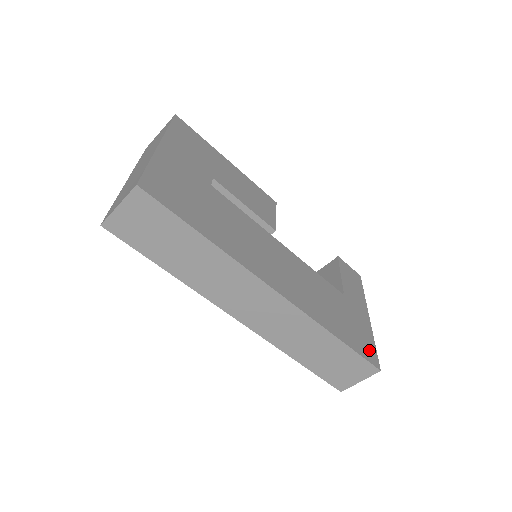
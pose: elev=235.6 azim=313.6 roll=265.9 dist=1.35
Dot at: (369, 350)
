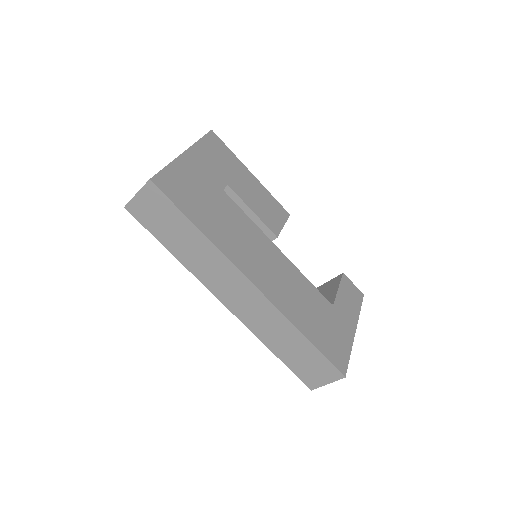
Dot at: (340, 357)
